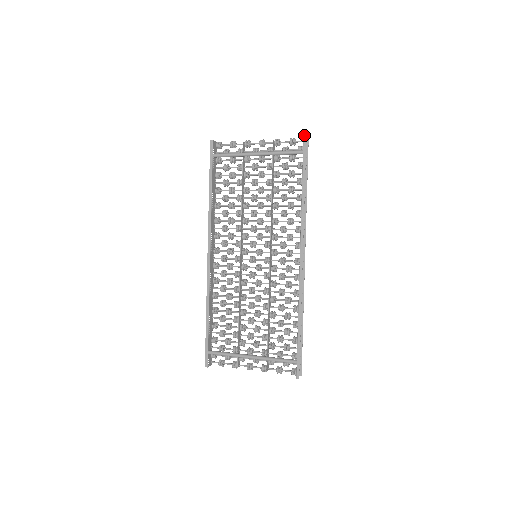
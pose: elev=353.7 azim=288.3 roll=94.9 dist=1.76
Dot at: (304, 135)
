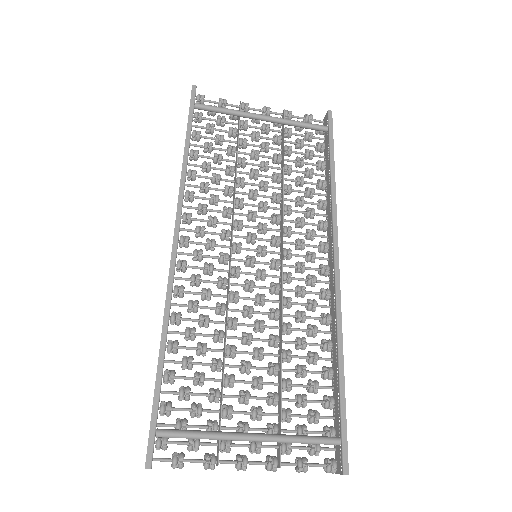
Dot at: (329, 110)
